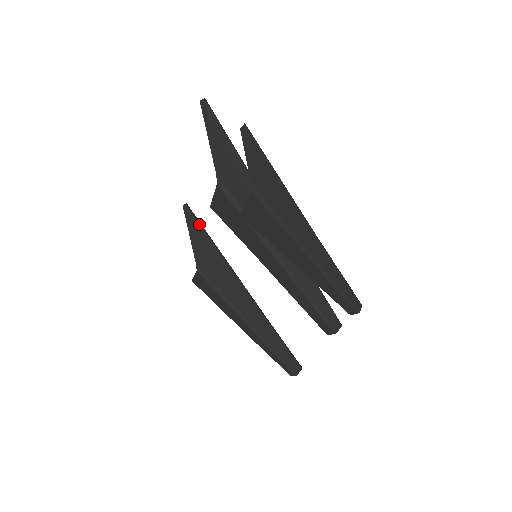
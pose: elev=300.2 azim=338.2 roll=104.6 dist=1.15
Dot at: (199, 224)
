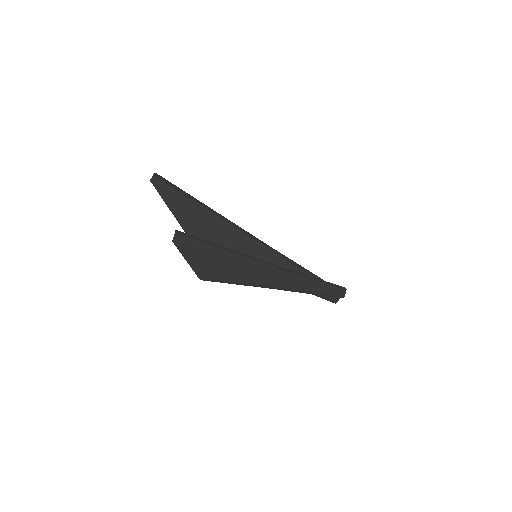
Dot at: occluded
